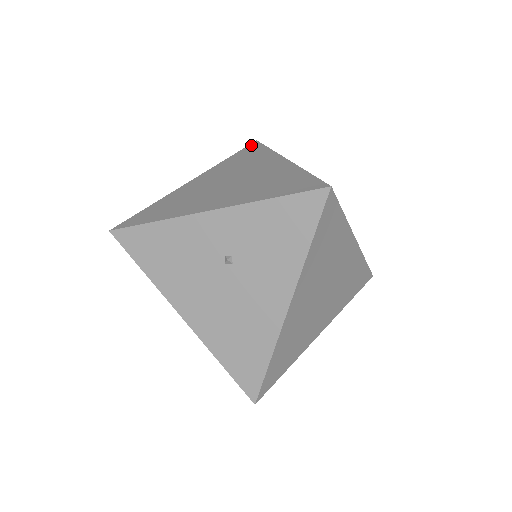
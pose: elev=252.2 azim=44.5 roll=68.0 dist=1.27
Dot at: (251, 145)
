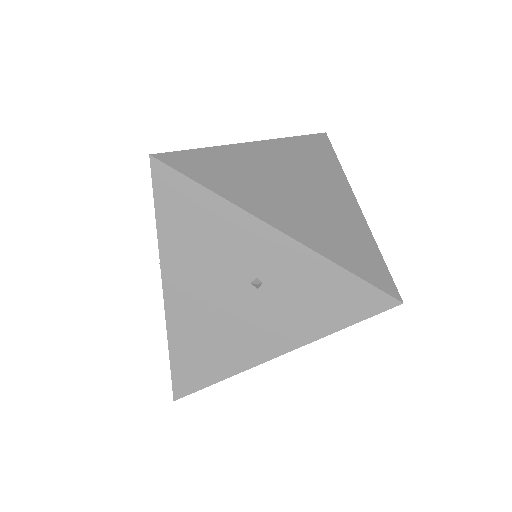
Dot at: (321, 137)
